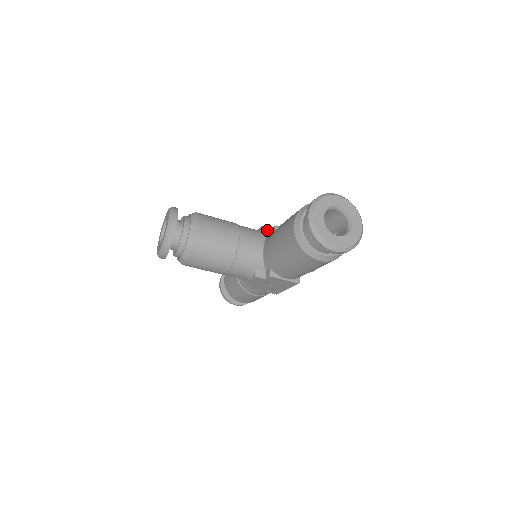
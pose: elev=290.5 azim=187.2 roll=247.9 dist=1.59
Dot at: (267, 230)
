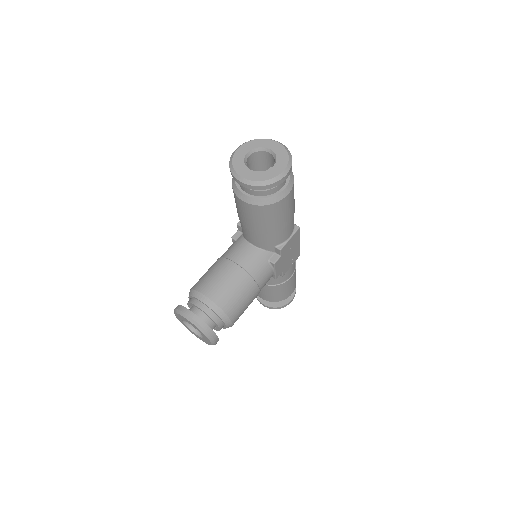
Dot at: (237, 234)
